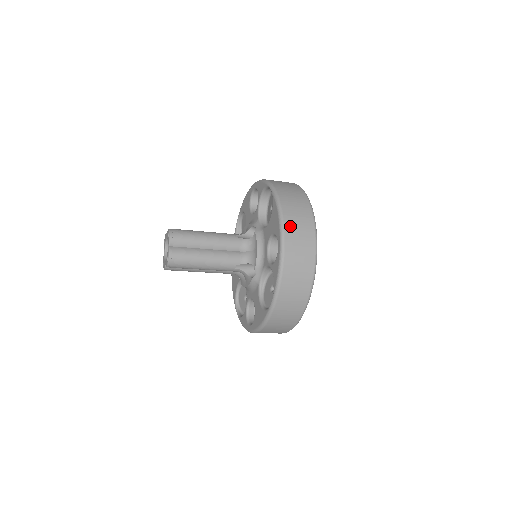
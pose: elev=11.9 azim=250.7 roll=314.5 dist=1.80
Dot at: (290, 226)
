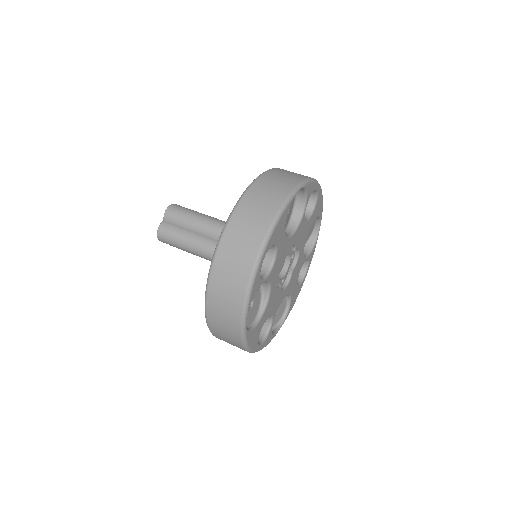
Dot at: occluded
